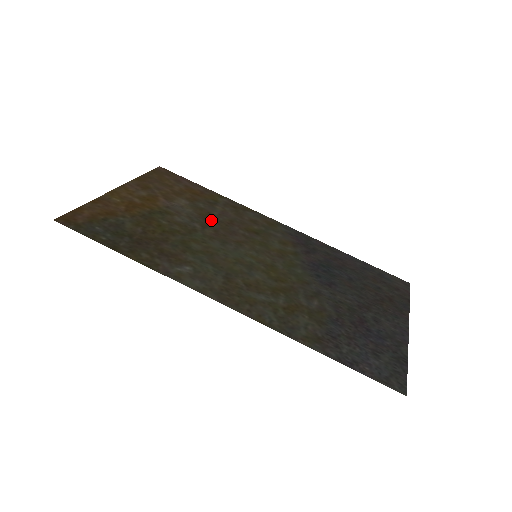
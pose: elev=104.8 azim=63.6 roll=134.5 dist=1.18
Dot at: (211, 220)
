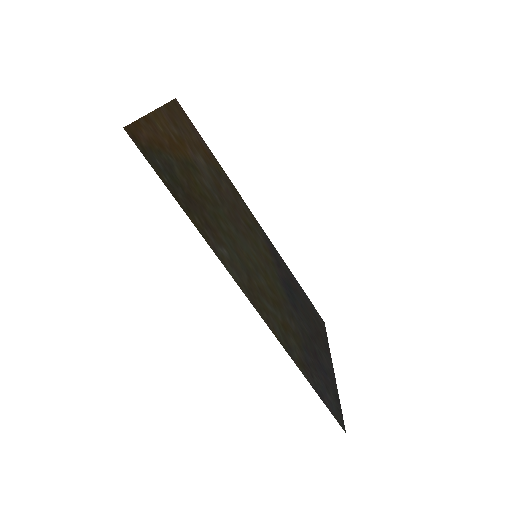
Dot at: (223, 196)
